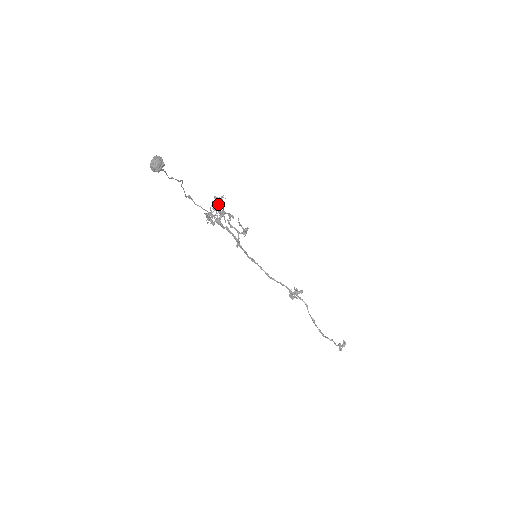
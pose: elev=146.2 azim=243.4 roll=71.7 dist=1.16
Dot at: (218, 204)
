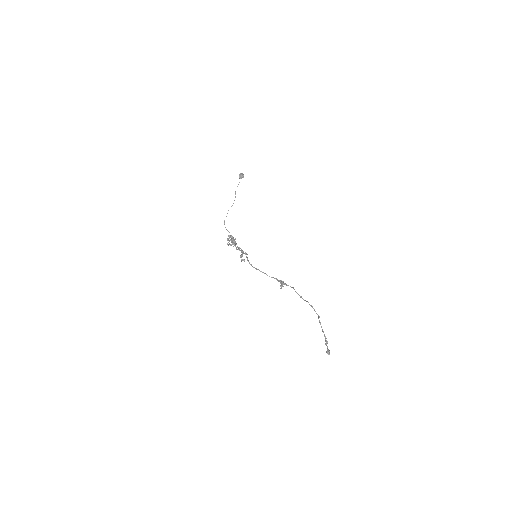
Dot at: (234, 239)
